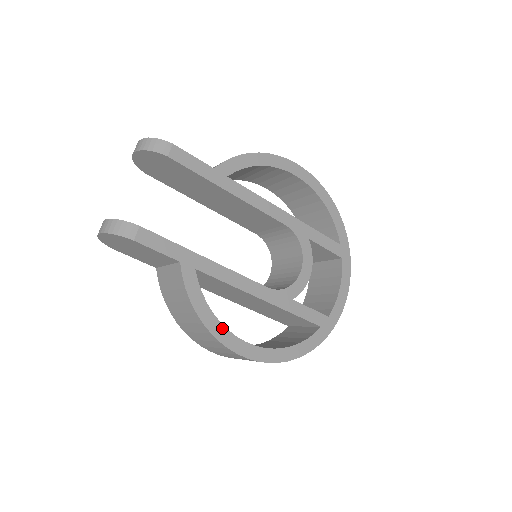
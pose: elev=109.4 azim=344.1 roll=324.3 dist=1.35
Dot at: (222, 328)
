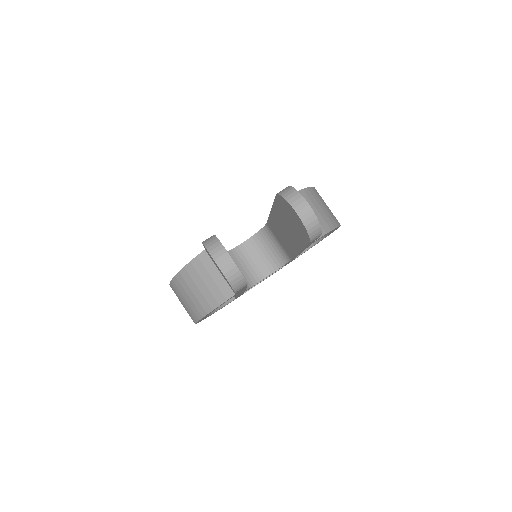
Dot at: occluded
